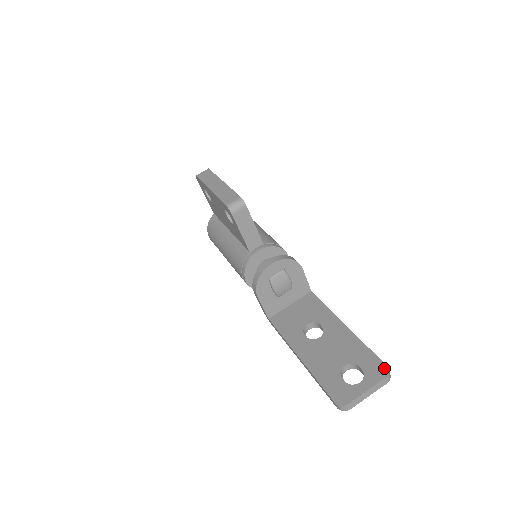
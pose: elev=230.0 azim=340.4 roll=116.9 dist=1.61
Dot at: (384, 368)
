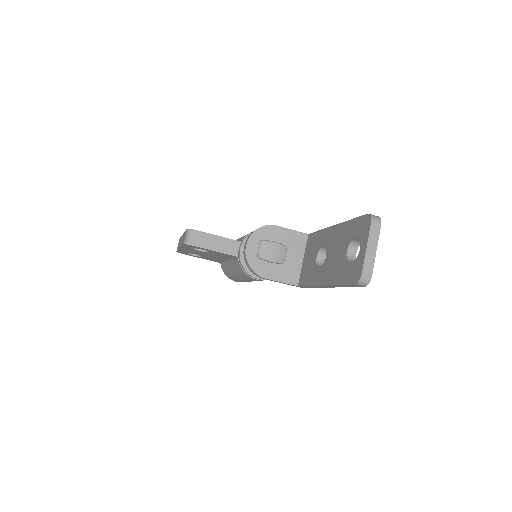
Dot at: (366, 218)
